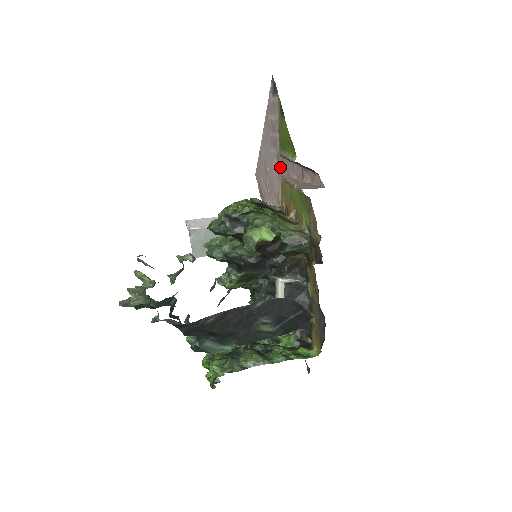
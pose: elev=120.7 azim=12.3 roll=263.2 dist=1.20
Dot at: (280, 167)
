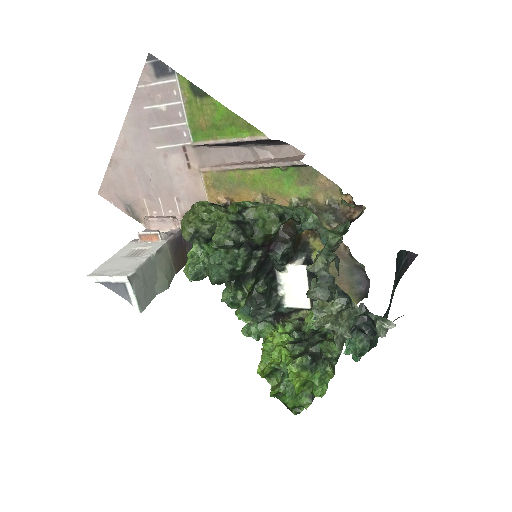
Dot at: (193, 161)
